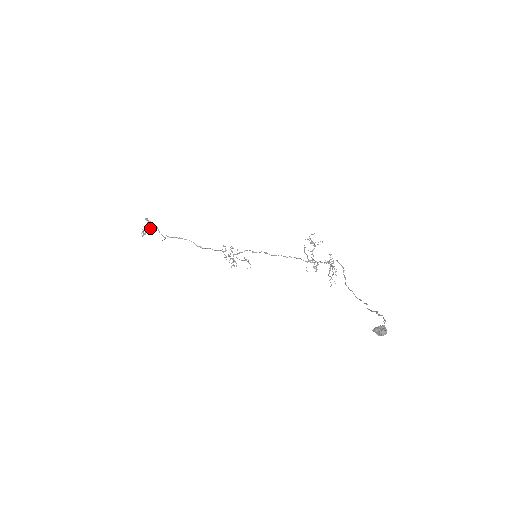
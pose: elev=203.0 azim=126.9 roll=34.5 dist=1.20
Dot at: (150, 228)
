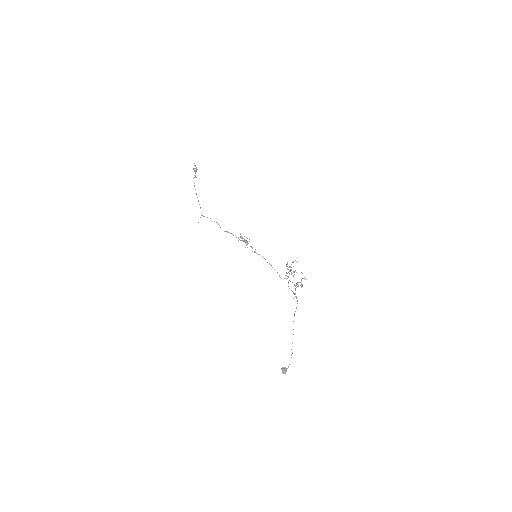
Dot at: occluded
